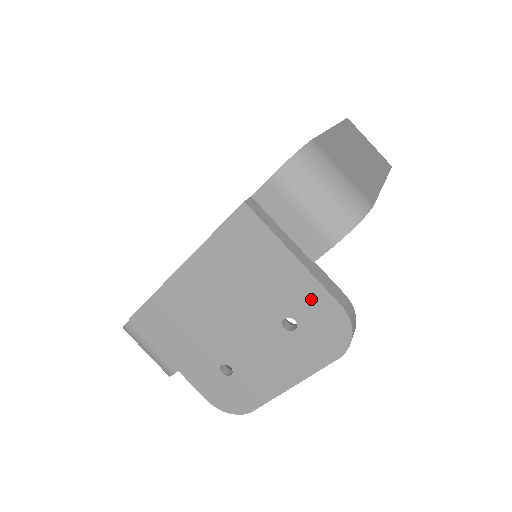
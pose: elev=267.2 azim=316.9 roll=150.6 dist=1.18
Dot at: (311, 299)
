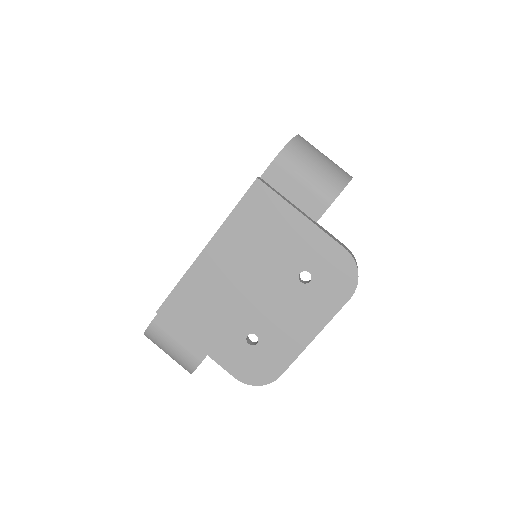
Dot at: (320, 249)
